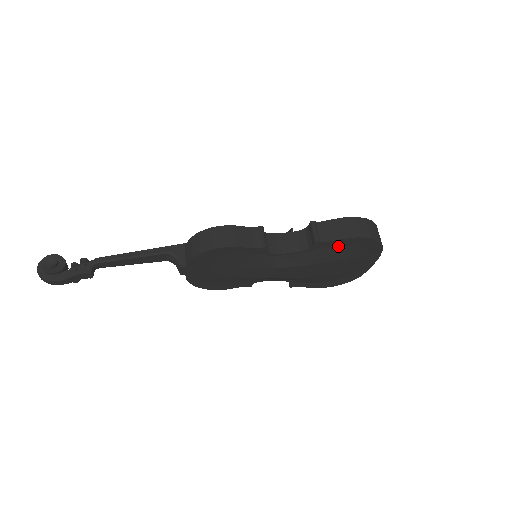
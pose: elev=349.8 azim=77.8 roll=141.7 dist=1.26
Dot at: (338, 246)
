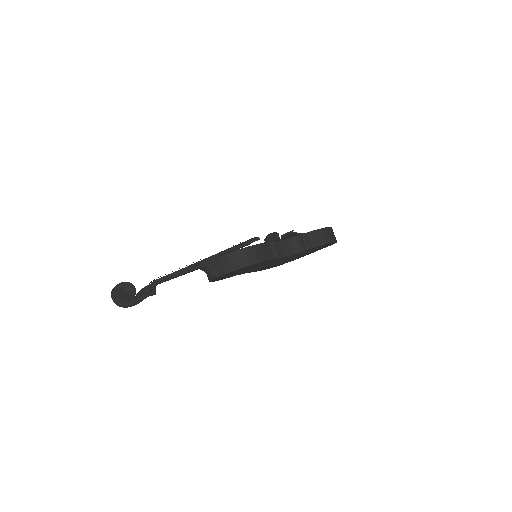
Dot at: (315, 248)
